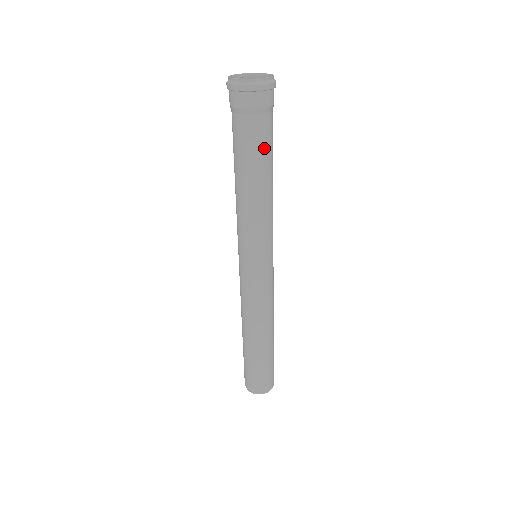
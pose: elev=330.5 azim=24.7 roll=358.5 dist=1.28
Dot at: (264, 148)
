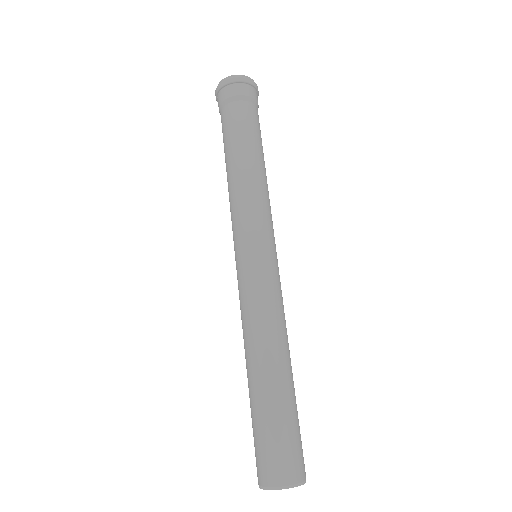
Dot at: occluded
